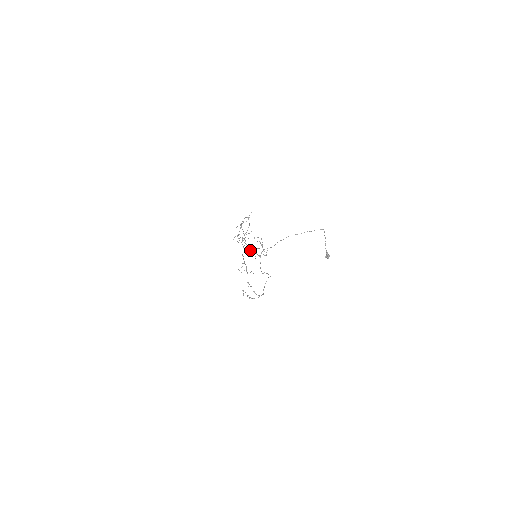
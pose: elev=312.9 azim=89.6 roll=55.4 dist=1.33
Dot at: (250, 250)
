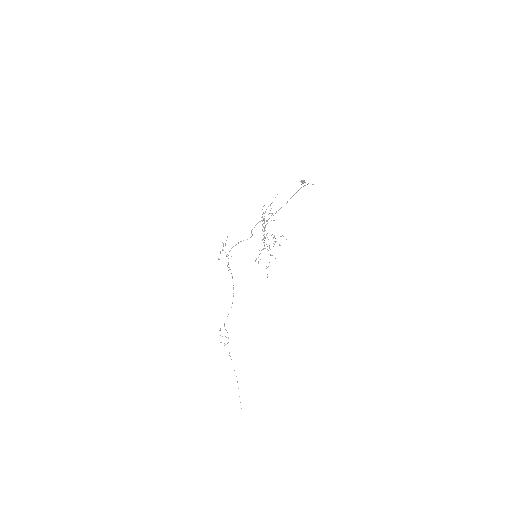
Dot at: occluded
